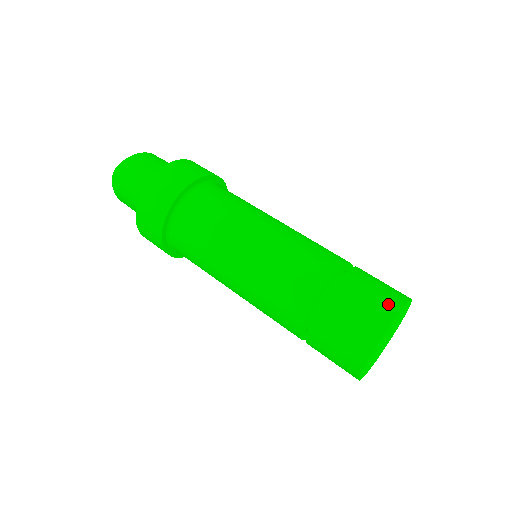
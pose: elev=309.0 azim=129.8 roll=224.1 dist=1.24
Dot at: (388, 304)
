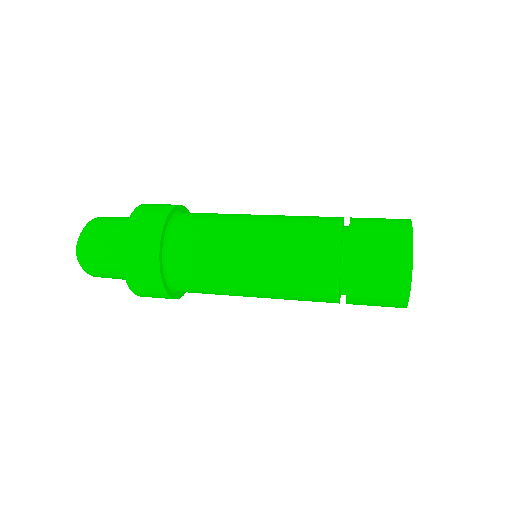
Dot at: (400, 232)
